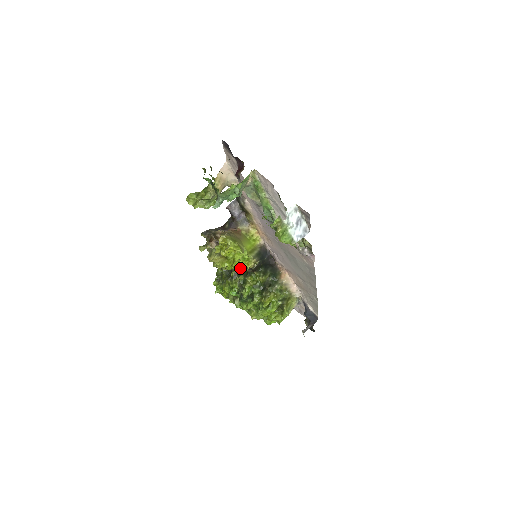
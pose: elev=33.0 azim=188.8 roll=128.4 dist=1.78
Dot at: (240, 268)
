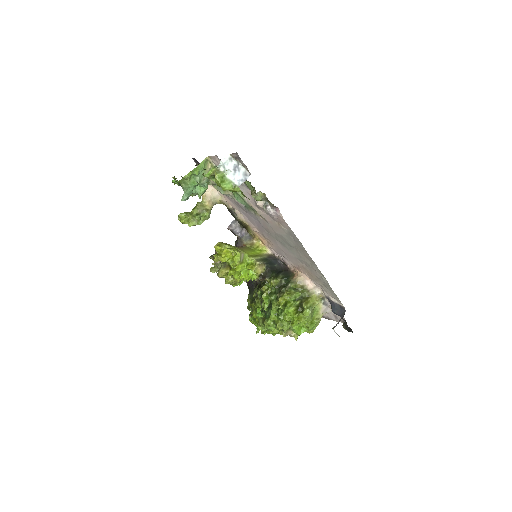
Dot at: (259, 286)
